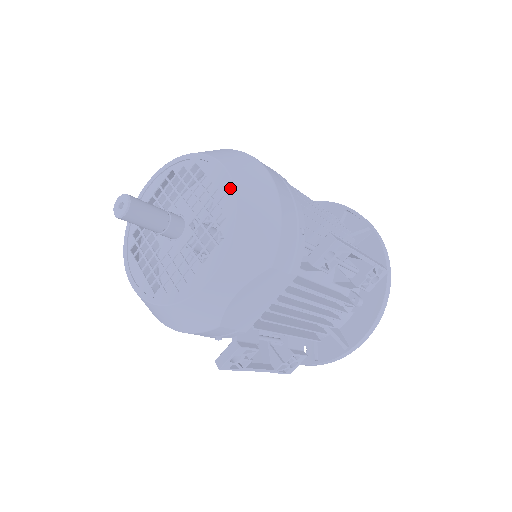
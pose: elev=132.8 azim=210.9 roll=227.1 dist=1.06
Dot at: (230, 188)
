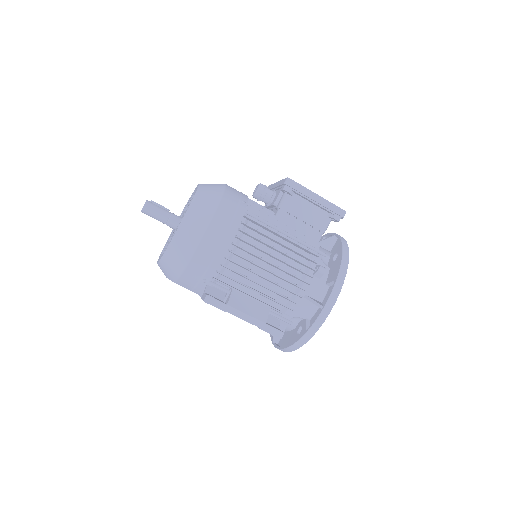
Dot at: (173, 237)
